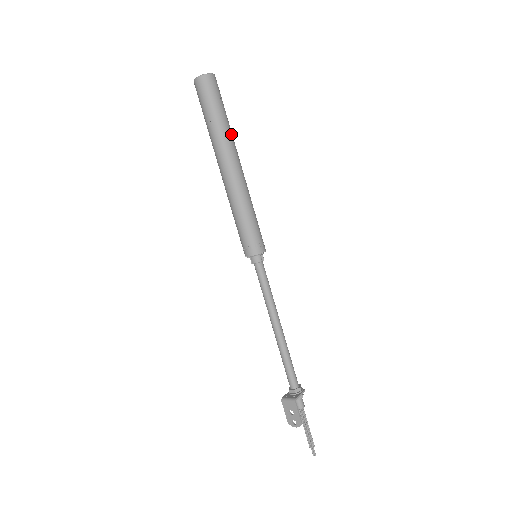
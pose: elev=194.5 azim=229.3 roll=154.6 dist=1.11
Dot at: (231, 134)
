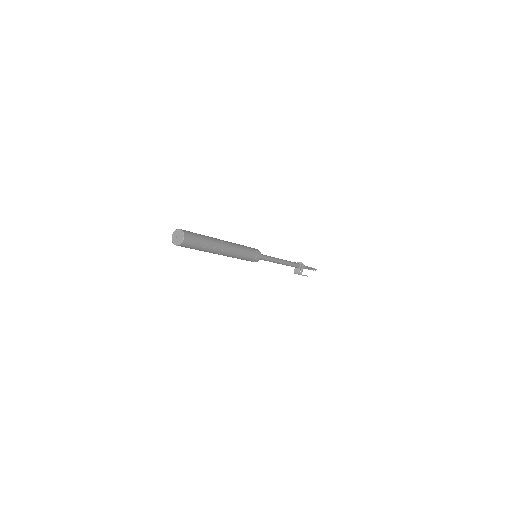
Dot at: (213, 243)
